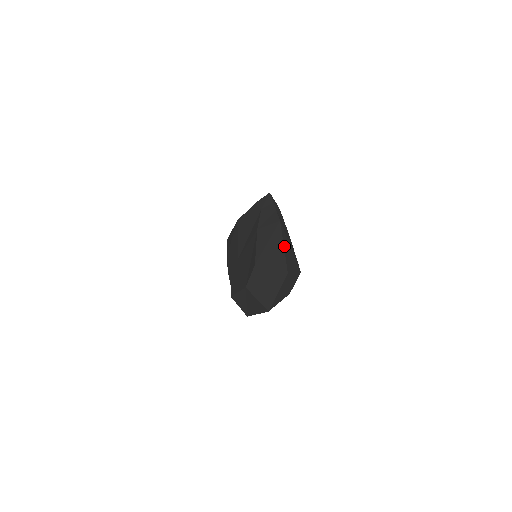
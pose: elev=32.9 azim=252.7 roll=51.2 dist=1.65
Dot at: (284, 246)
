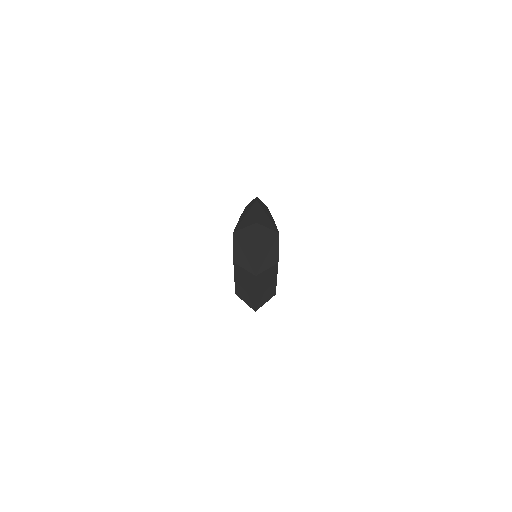
Dot at: (257, 211)
